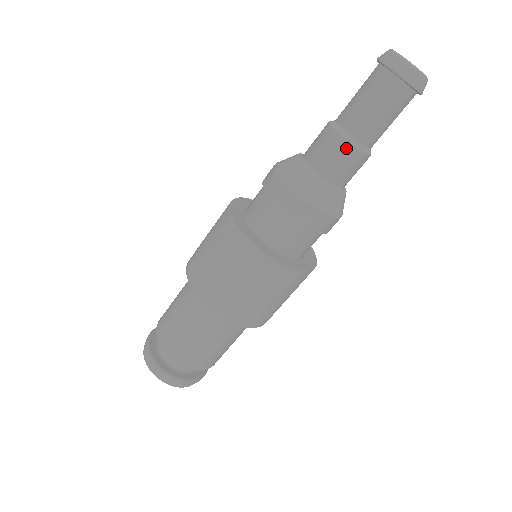
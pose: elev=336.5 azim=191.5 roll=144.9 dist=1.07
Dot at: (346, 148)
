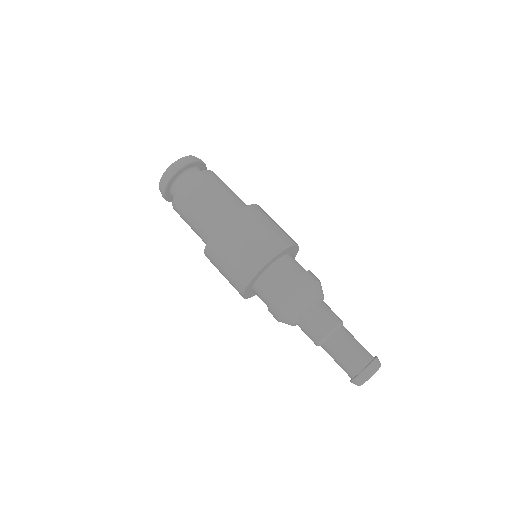
Dot at: (314, 342)
